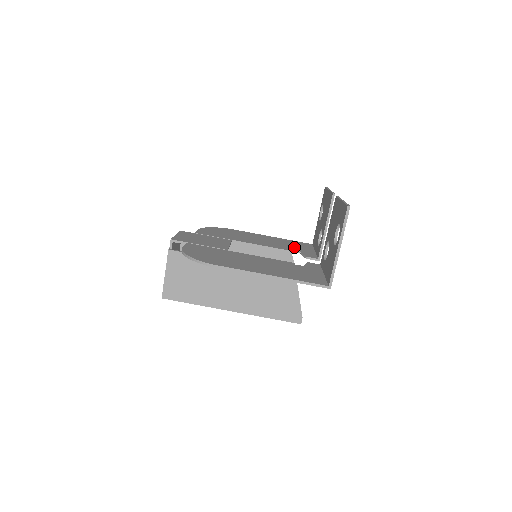
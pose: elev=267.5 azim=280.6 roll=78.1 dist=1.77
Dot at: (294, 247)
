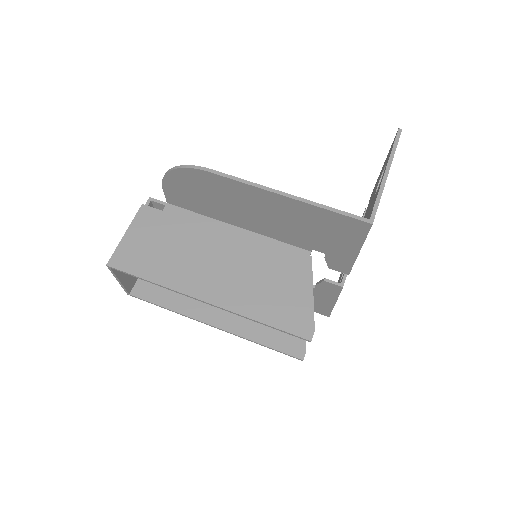
Dot at: occluded
